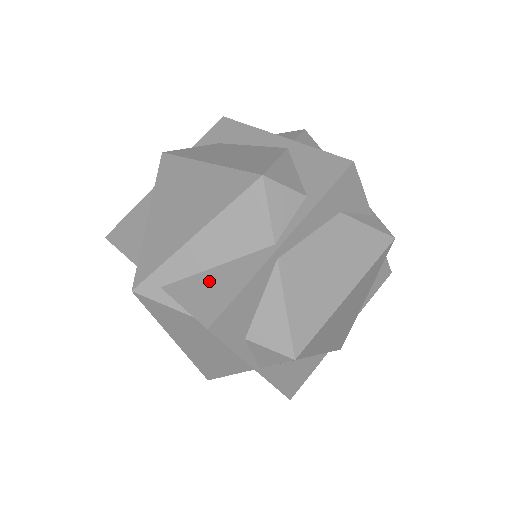
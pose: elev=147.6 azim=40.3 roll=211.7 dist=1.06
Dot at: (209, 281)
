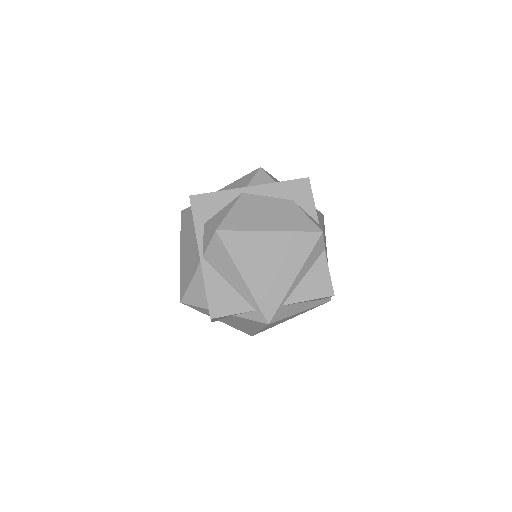
Dot at: occluded
